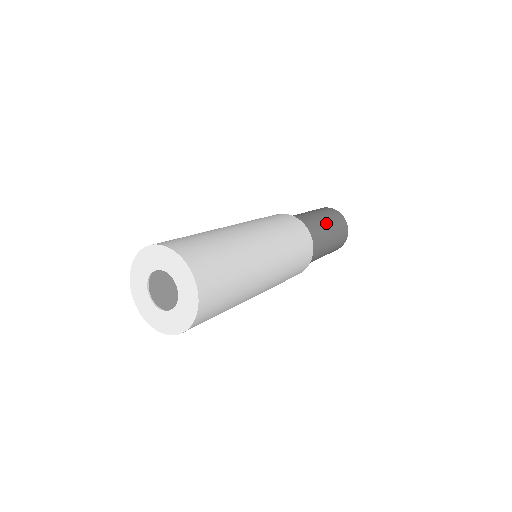
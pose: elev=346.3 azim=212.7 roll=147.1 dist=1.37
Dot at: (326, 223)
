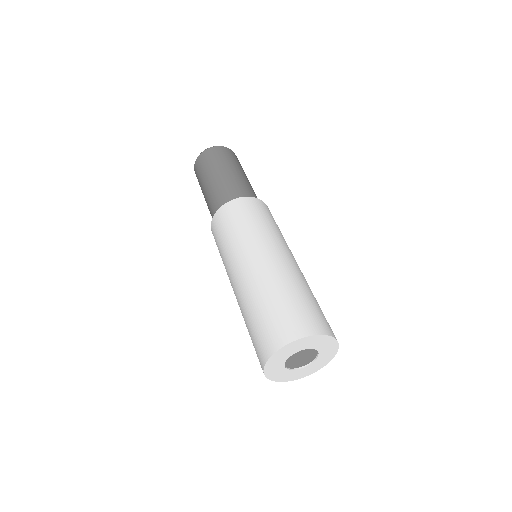
Dot at: (240, 172)
